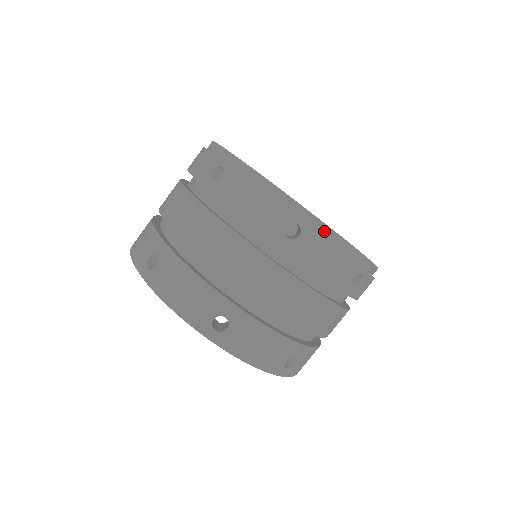
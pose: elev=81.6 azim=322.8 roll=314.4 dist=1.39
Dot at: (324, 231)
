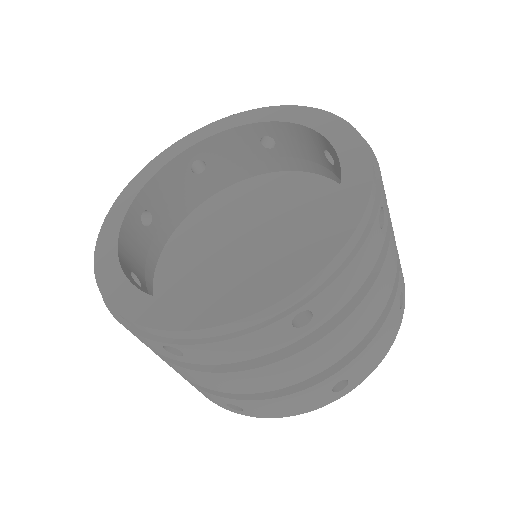
Dot at: (322, 277)
